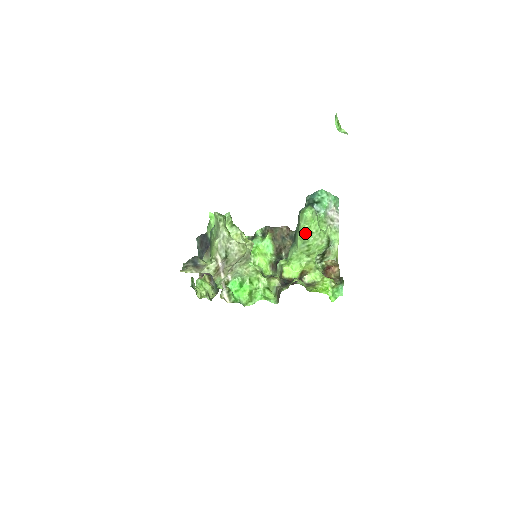
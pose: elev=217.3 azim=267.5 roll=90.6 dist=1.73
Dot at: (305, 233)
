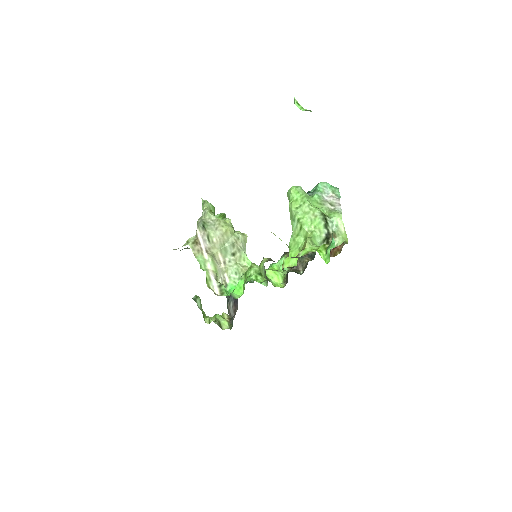
Dot at: (291, 206)
